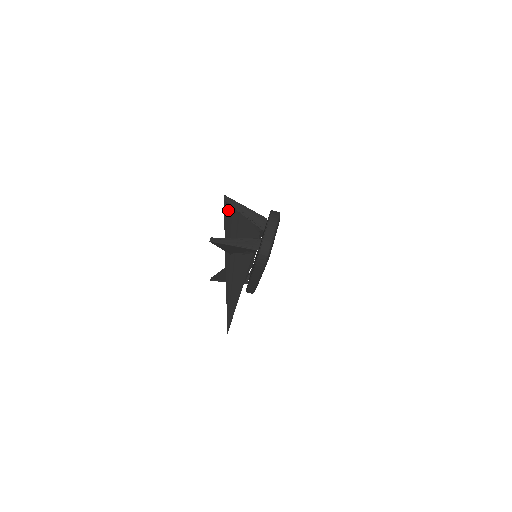
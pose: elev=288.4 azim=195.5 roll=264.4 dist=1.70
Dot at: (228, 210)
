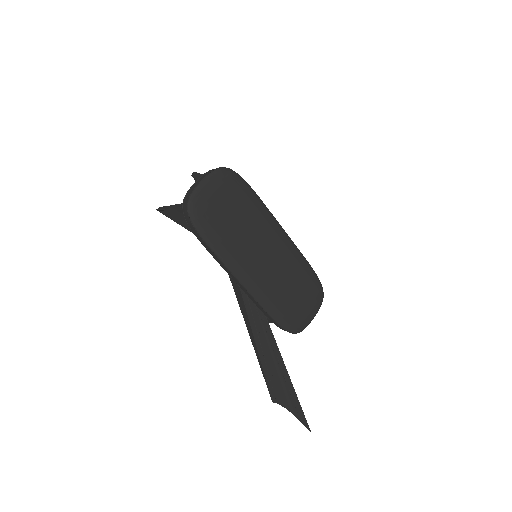
Dot at: occluded
